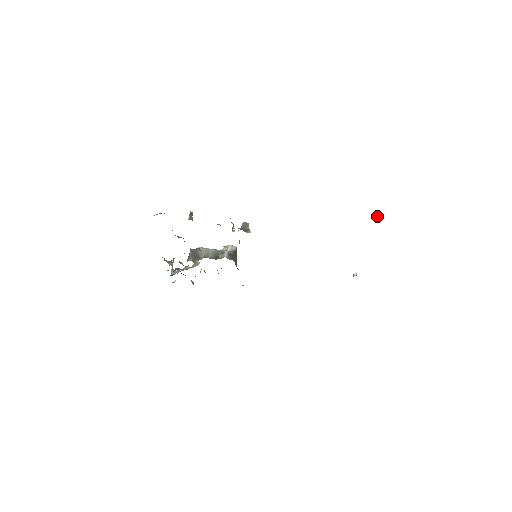
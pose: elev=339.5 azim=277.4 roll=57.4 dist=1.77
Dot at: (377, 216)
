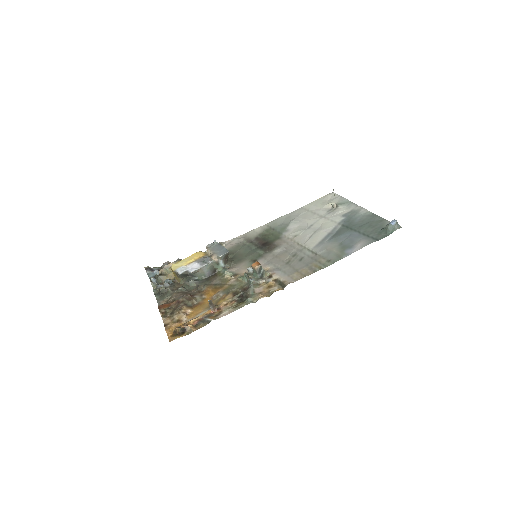
Dot at: (395, 230)
